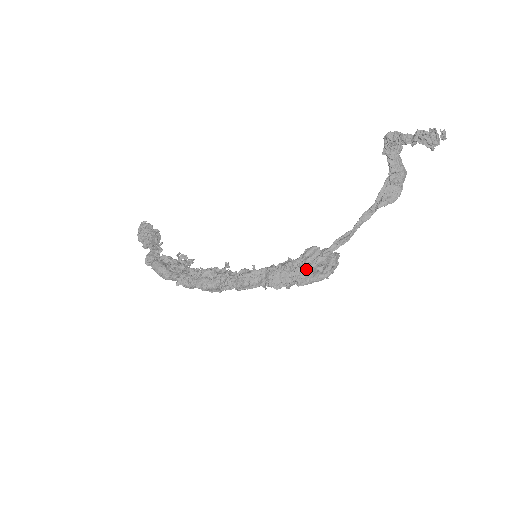
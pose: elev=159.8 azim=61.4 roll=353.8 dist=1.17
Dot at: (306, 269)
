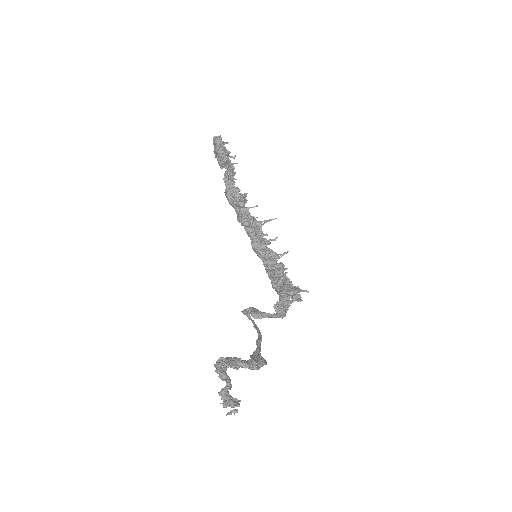
Dot at: occluded
